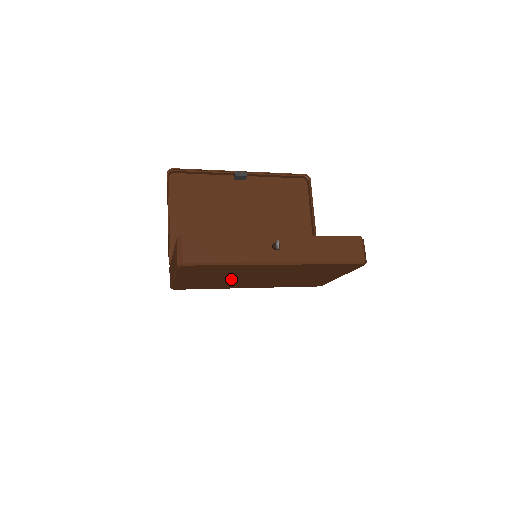
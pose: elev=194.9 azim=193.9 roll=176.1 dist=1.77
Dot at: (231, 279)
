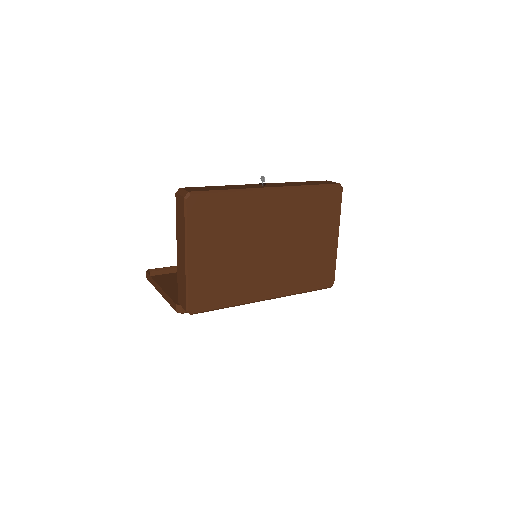
Dot at: (242, 256)
